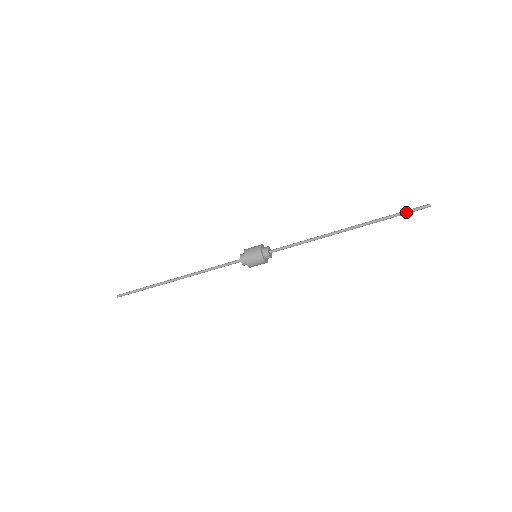
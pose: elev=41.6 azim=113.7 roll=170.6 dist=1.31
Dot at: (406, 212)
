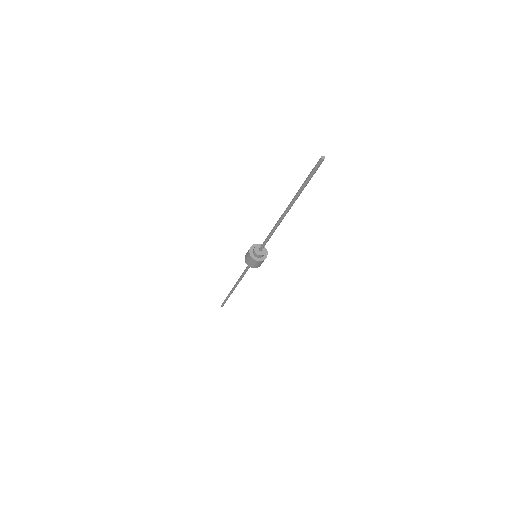
Dot at: (310, 176)
